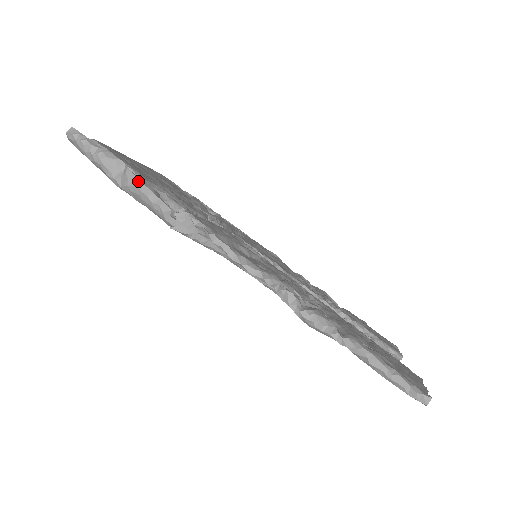
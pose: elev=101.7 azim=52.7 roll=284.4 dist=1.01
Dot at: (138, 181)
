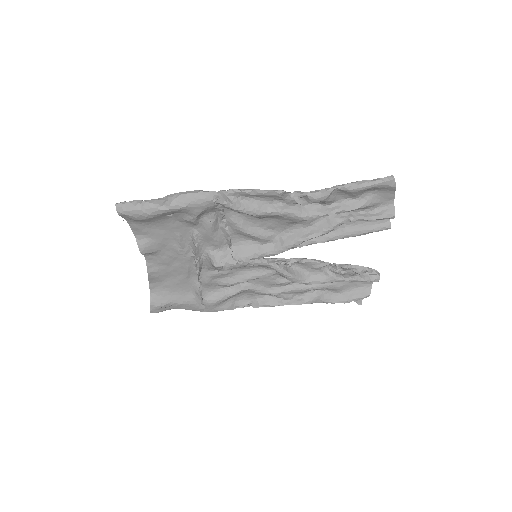
Dot at: (179, 193)
